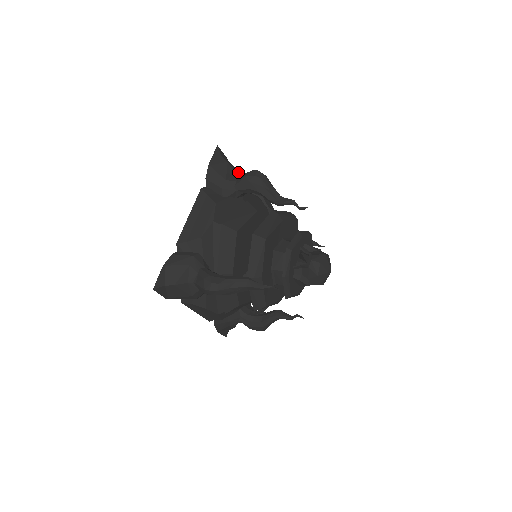
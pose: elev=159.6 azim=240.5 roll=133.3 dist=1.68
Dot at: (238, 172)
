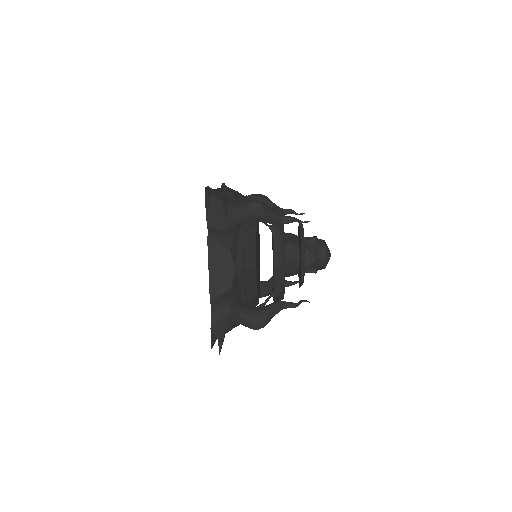
Dot at: occluded
